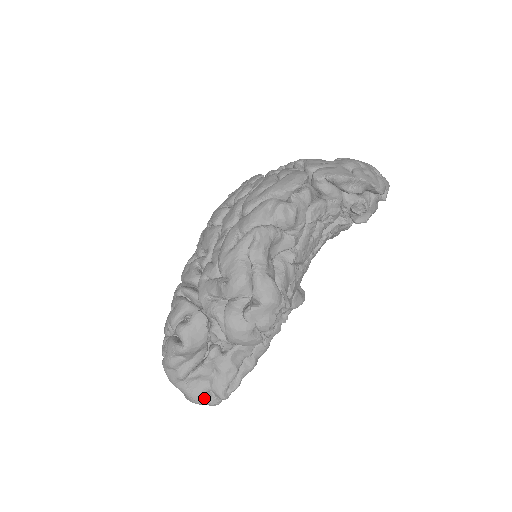
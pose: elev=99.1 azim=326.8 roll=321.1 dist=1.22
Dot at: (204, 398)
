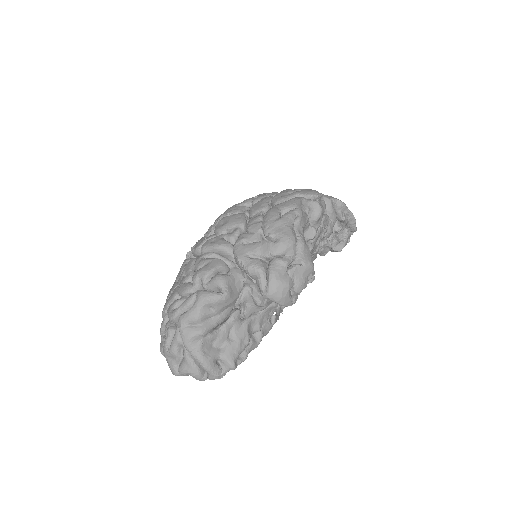
Dot at: (213, 365)
